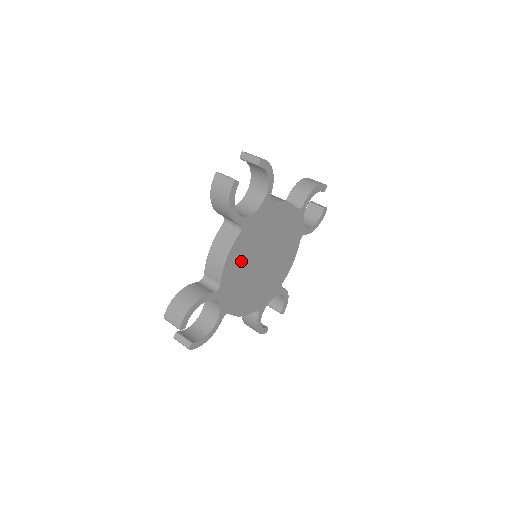
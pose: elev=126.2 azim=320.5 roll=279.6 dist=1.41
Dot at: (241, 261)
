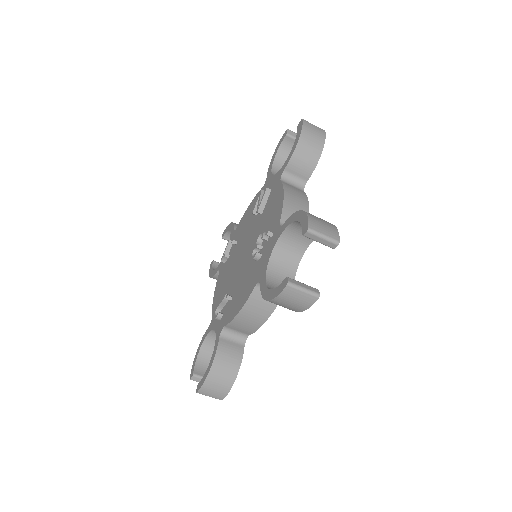
Dot at: occluded
